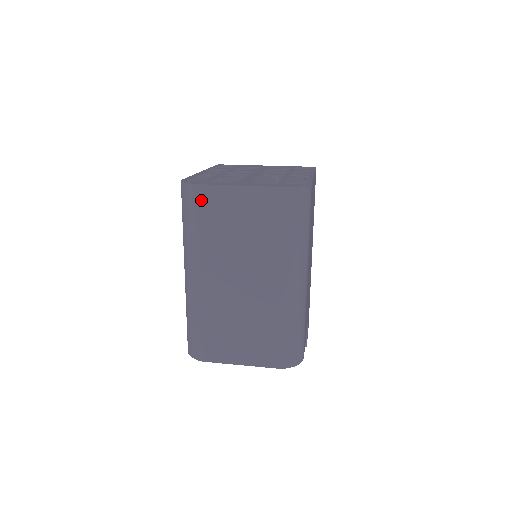
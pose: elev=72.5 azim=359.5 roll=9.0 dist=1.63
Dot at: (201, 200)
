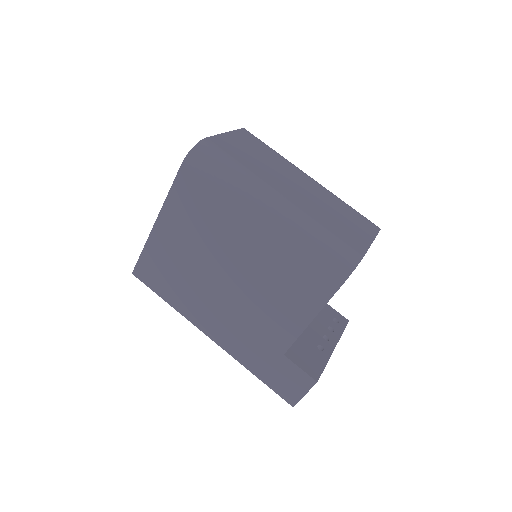
Dot at: (218, 146)
